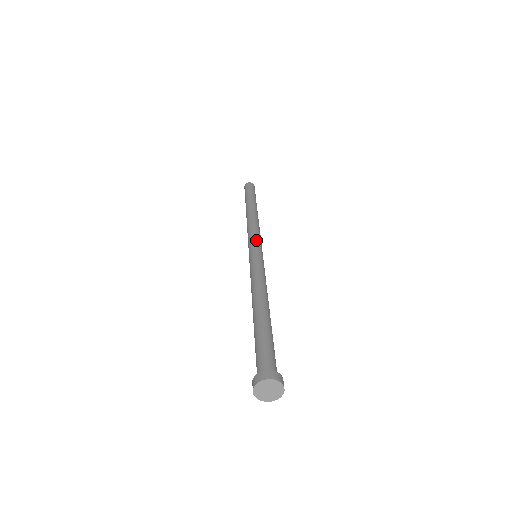
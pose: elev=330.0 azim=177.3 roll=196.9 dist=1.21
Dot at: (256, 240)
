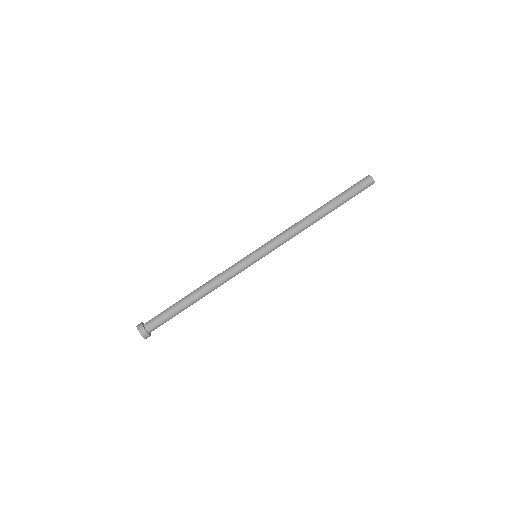
Dot at: (271, 250)
